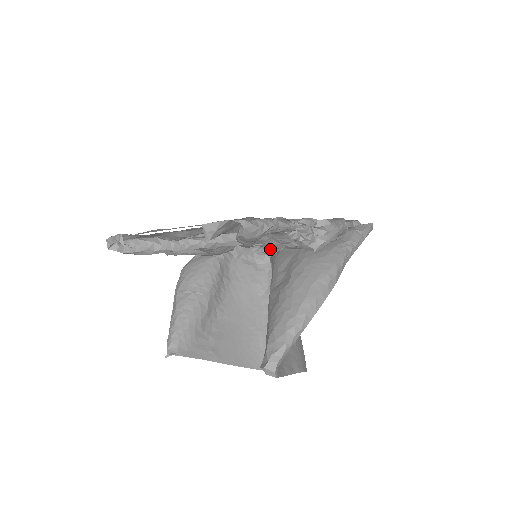
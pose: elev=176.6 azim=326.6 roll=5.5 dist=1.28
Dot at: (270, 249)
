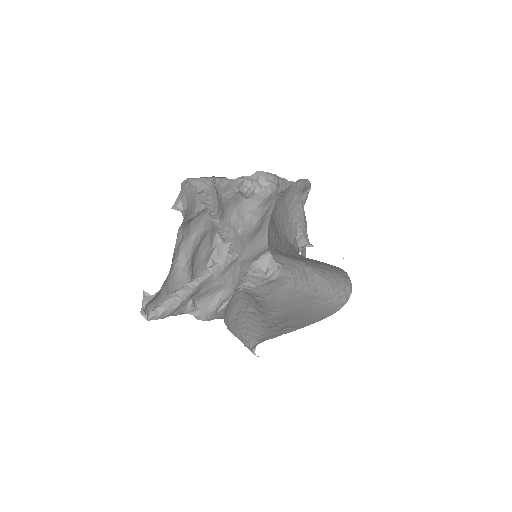
Dot at: (270, 261)
